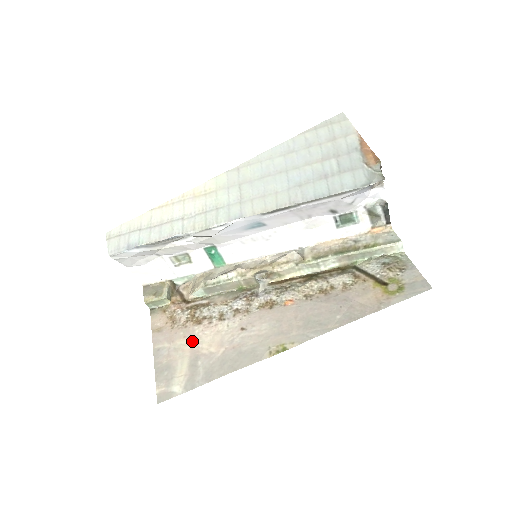
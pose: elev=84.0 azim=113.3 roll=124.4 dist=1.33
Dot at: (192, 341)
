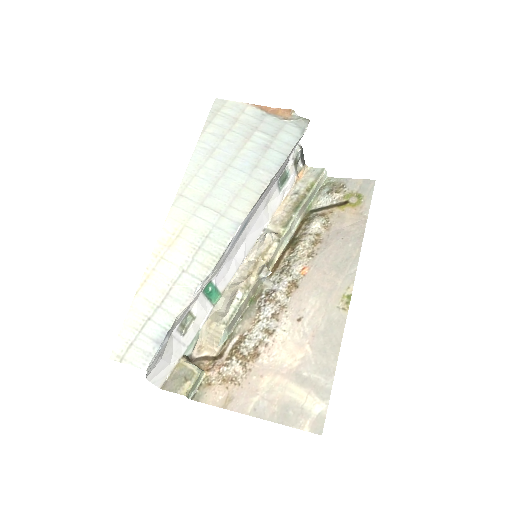
Dot at: (273, 371)
